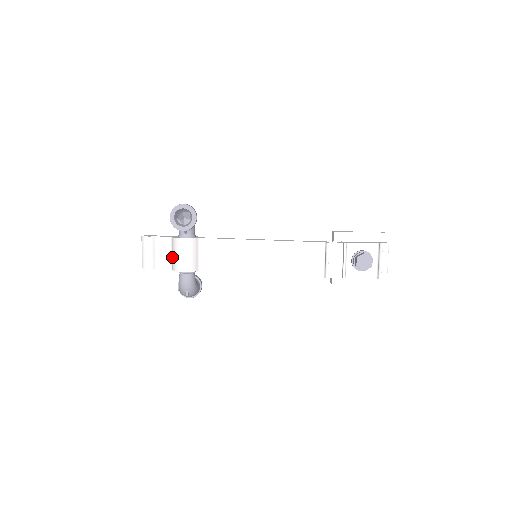
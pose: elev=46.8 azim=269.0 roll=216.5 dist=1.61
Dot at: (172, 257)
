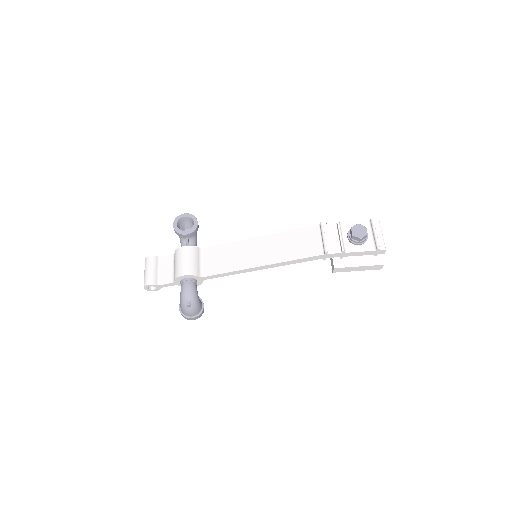
Dot at: (174, 268)
